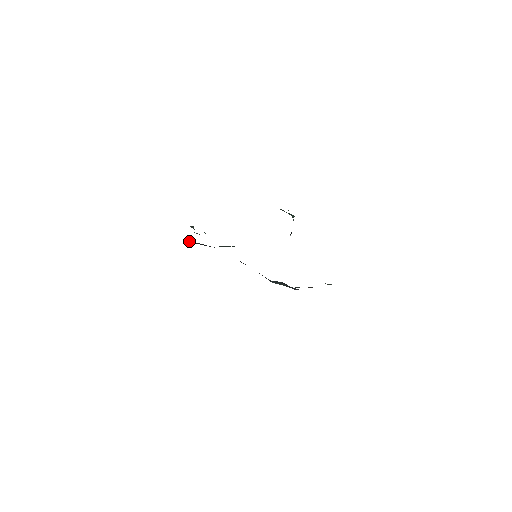
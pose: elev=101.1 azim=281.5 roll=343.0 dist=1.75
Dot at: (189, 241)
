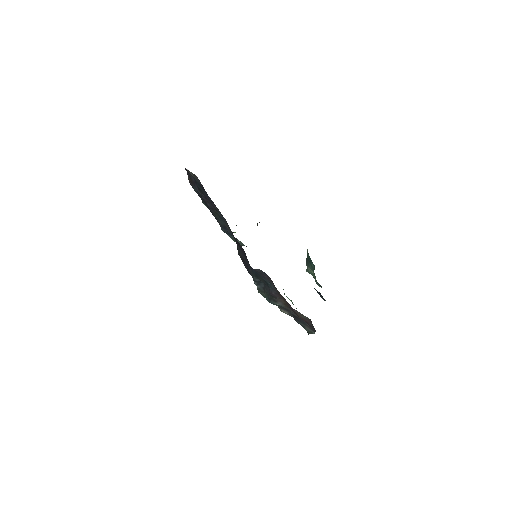
Dot at: (206, 200)
